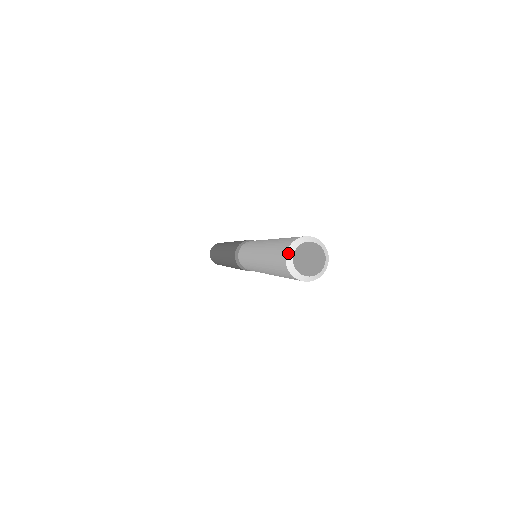
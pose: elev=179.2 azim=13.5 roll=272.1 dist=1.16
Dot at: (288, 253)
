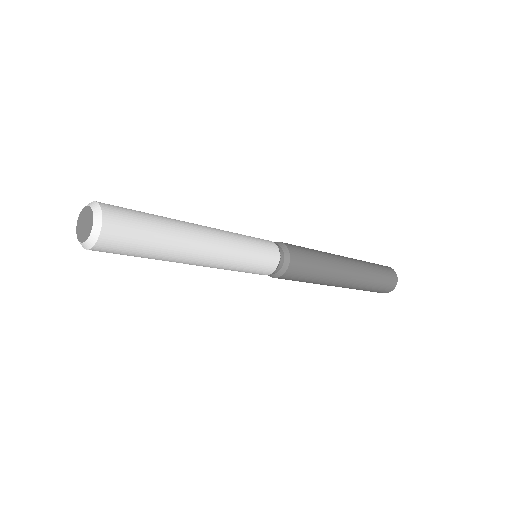
Dot at: (80, 221)
